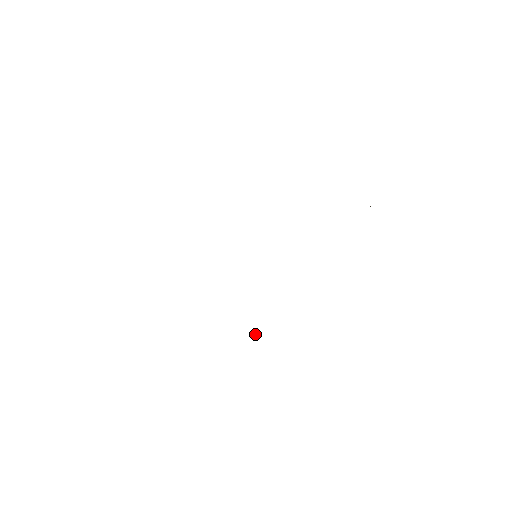
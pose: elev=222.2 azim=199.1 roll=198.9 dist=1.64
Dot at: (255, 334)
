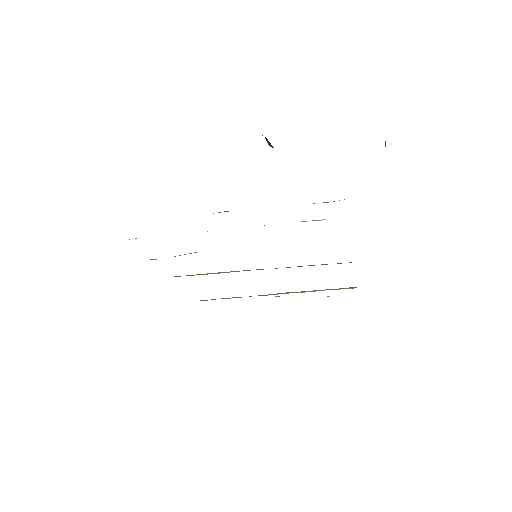
Dot at: occluded
